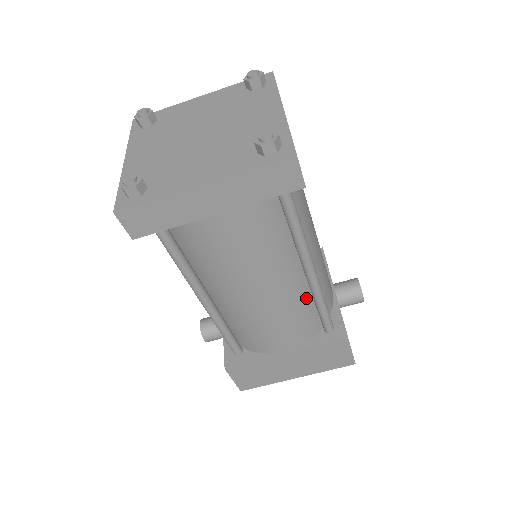
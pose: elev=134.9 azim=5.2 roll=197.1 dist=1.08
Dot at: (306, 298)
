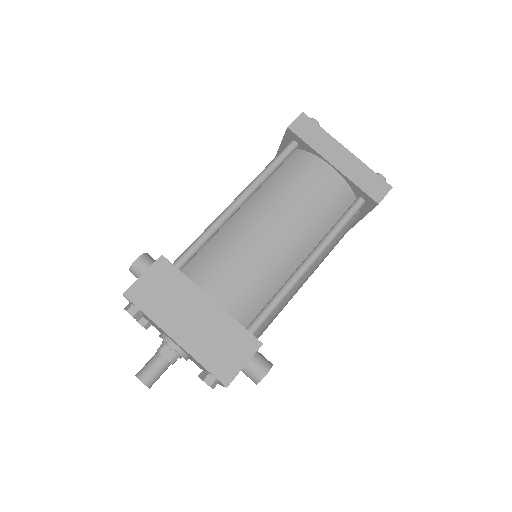
Dot at: (277, 283)
